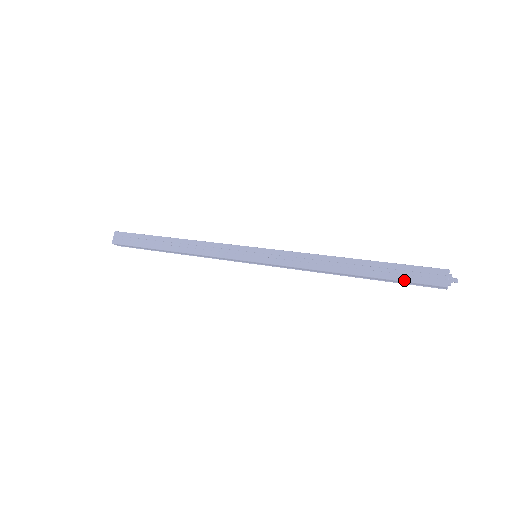
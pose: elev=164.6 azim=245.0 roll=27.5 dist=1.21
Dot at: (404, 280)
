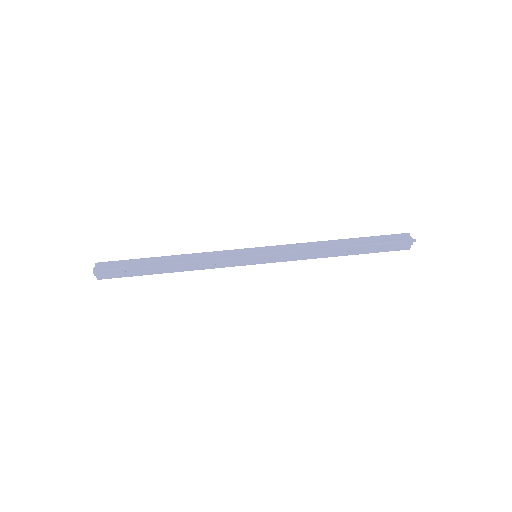
Dot at: occluded
